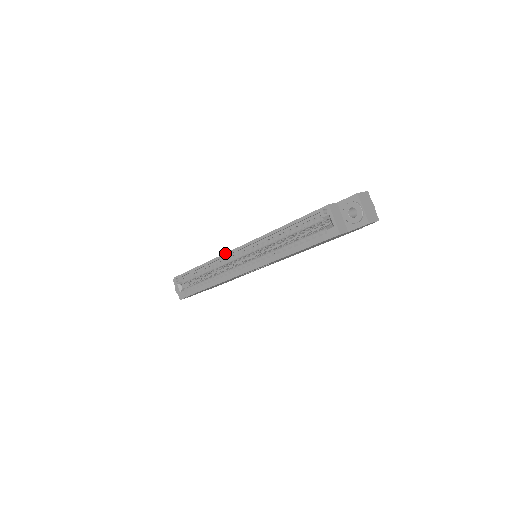
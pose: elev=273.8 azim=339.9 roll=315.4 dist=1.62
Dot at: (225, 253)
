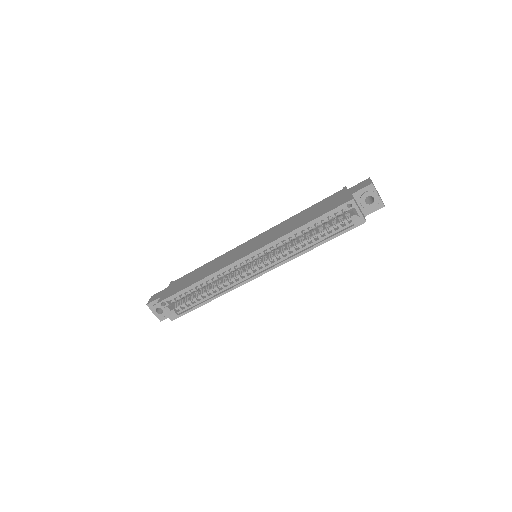
Dot at: (231, 264)
